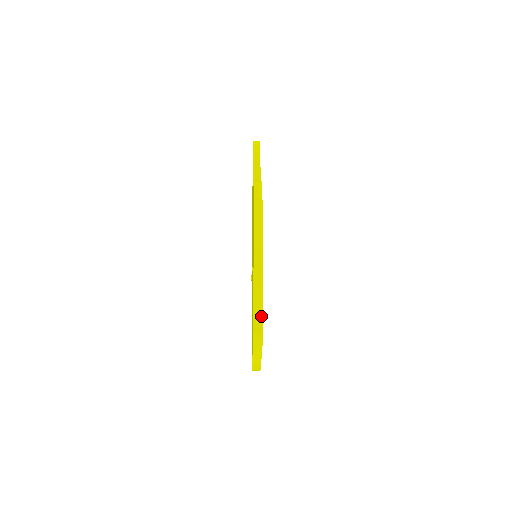
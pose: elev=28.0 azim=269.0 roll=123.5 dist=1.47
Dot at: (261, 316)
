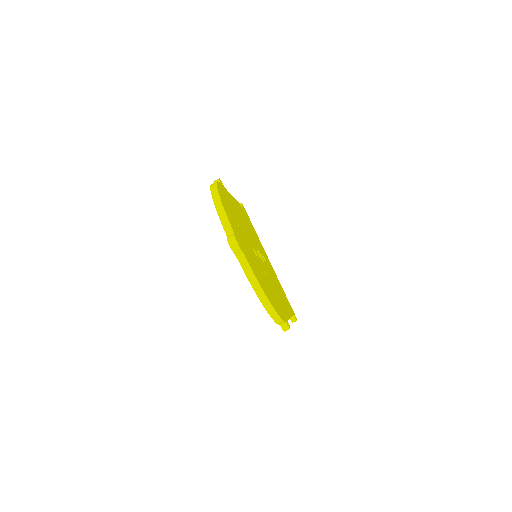
Dot at: (230, 227)
